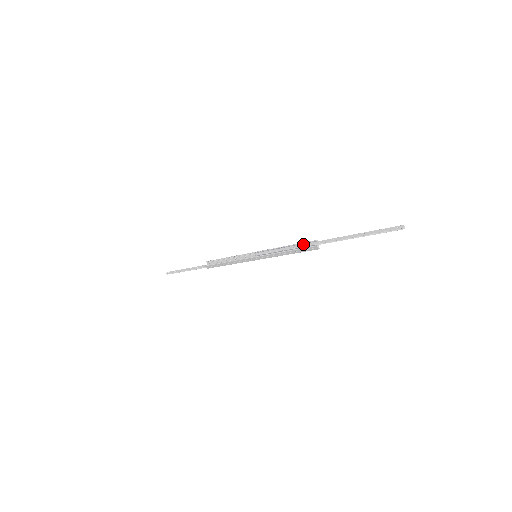
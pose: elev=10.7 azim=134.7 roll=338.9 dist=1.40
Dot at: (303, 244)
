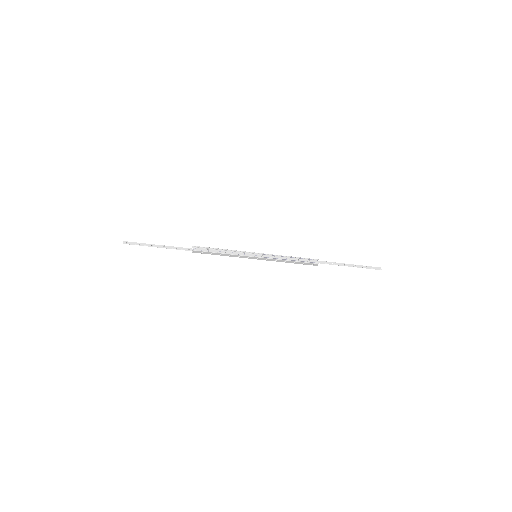
Dot at: (307, 259)
